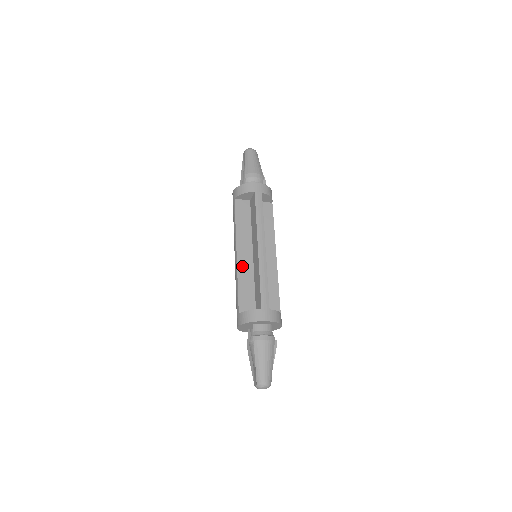
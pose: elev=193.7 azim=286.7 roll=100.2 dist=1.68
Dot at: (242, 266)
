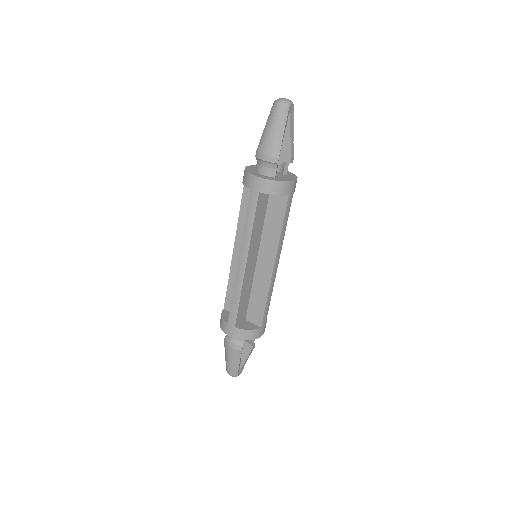
Dot at: (236, 265)
